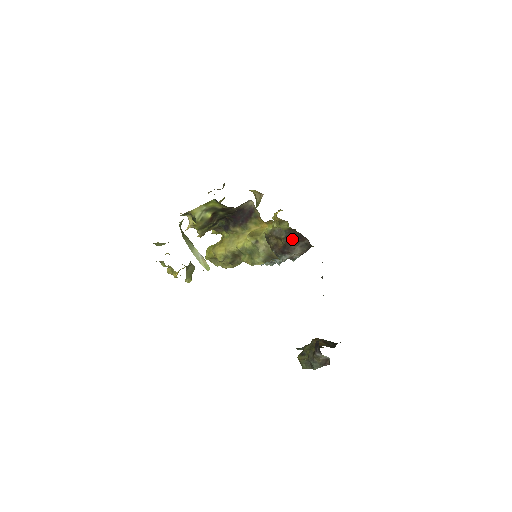
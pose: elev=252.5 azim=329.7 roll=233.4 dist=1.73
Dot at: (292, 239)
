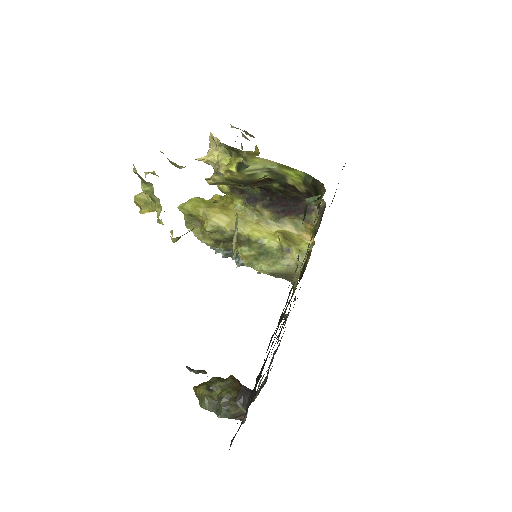
Dot at: occluded
